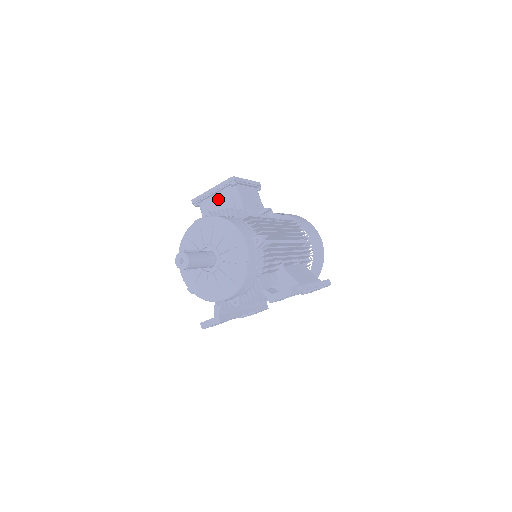
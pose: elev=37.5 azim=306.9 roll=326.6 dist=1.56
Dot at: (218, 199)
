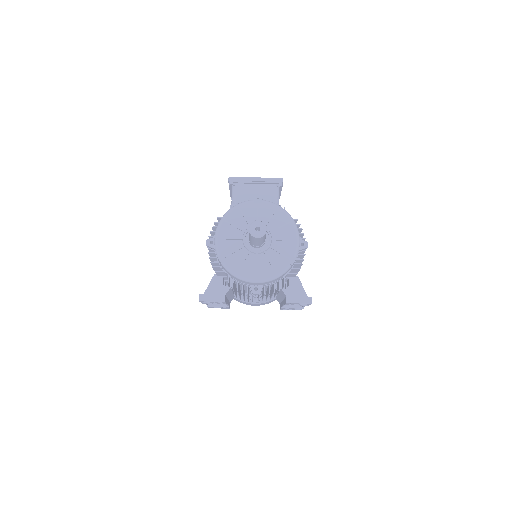
Dot at: (258, 190)
